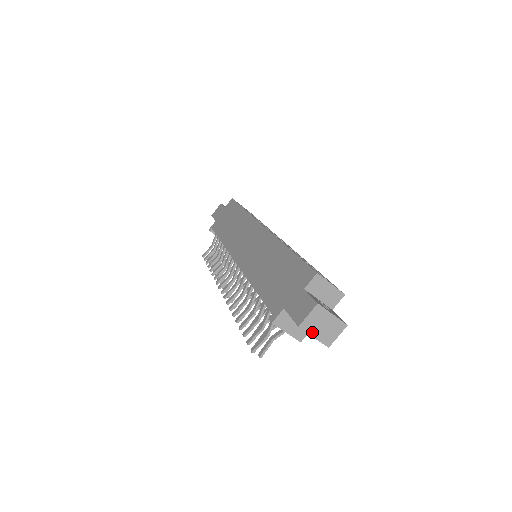
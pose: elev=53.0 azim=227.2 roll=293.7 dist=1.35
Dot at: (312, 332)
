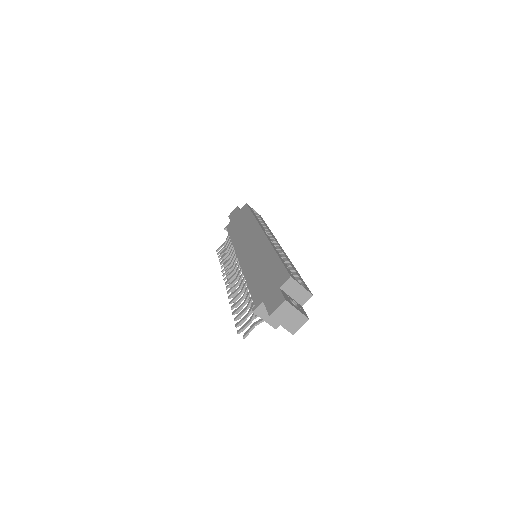
Dot at: (280, 322)
